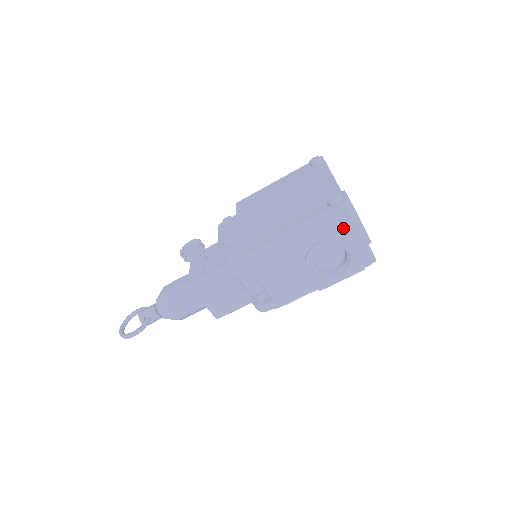
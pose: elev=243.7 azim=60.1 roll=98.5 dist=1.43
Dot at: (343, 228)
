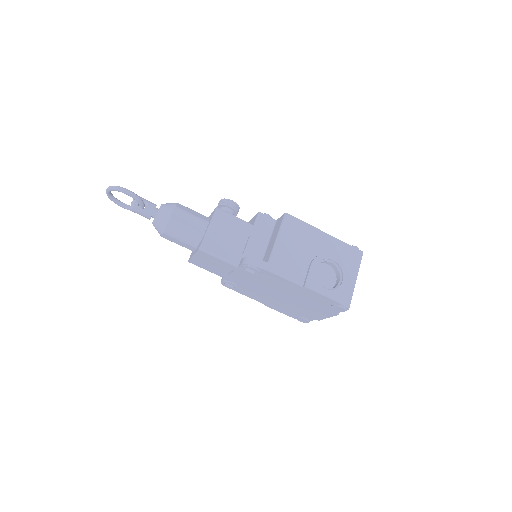
Dot at: (350, 265)
